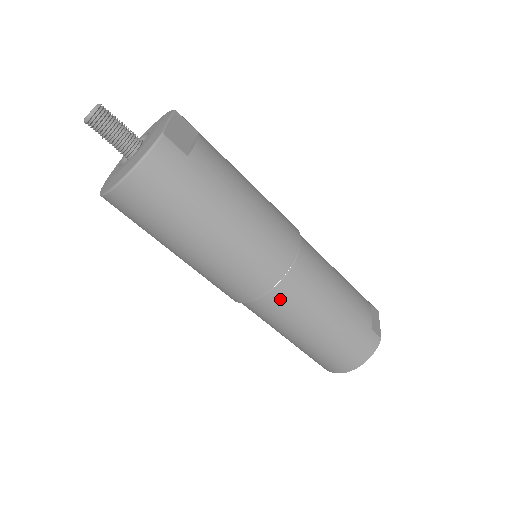
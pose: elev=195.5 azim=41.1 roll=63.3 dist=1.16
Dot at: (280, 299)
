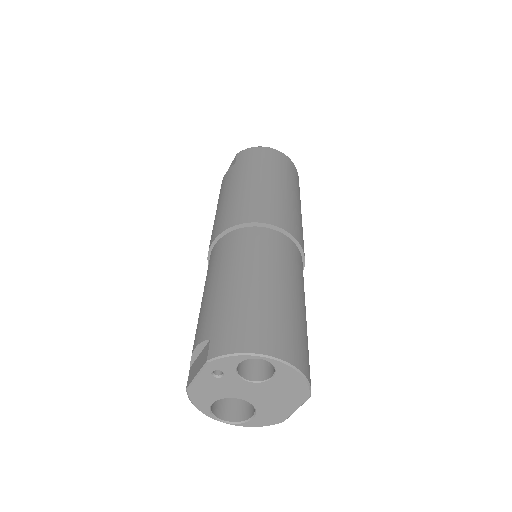
Dot at: (290, 247)
